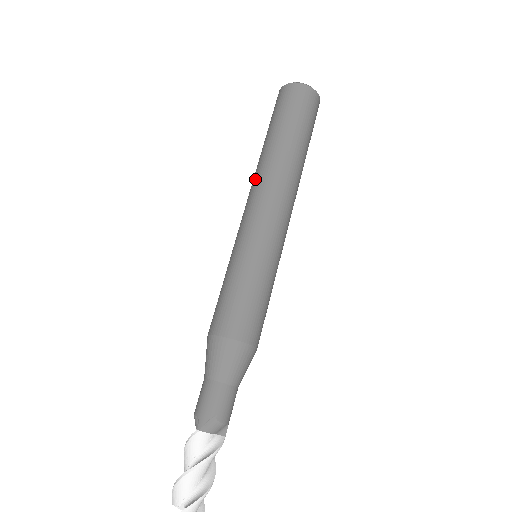
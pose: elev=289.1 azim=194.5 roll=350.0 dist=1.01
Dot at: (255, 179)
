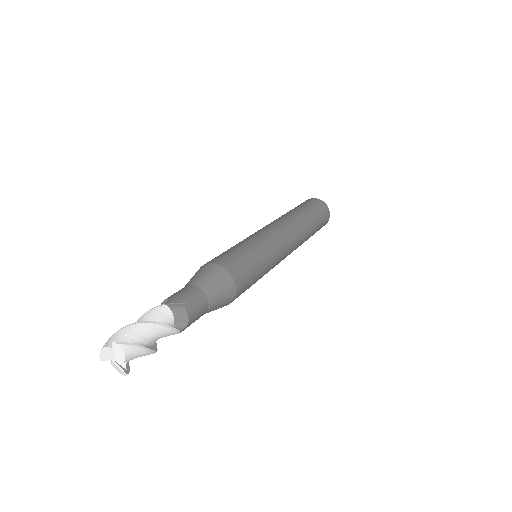
Dot at: (274, 220)
